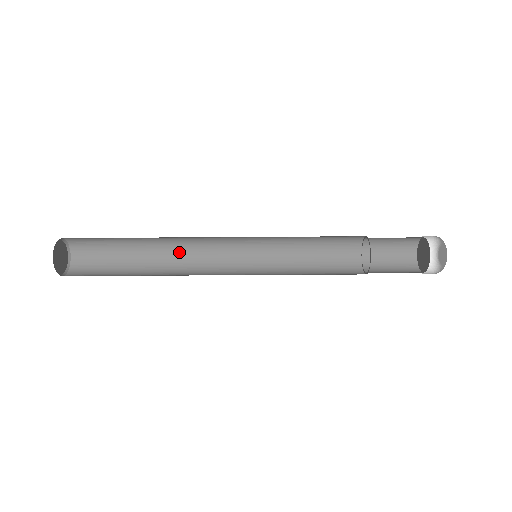
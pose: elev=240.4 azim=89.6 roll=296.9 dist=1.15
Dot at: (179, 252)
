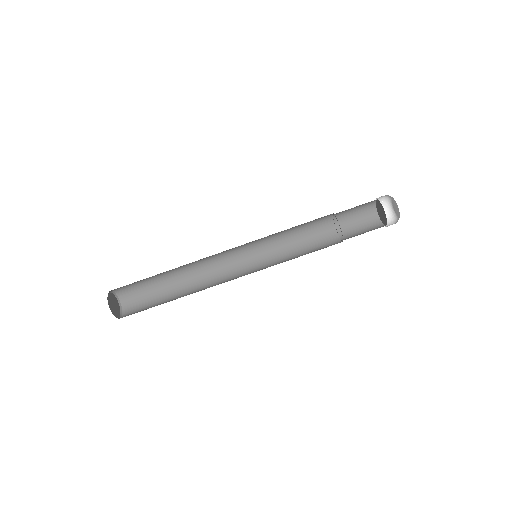
Dot at: (202, 283)
